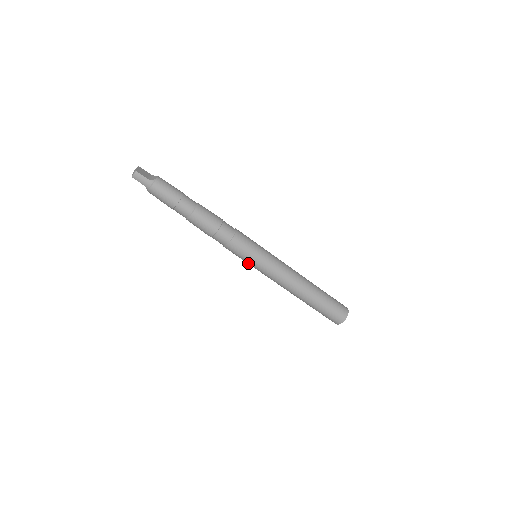
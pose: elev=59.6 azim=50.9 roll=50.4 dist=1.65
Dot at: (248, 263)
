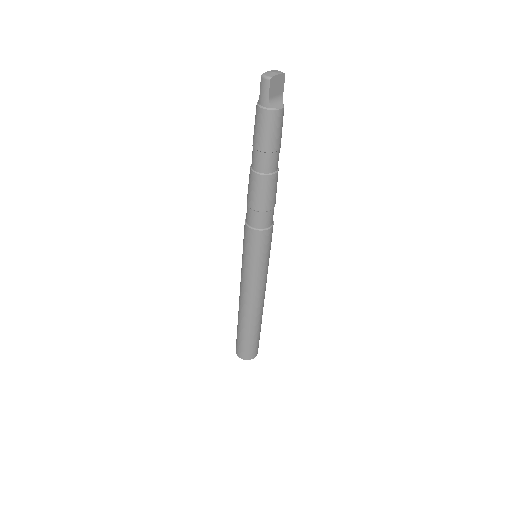
Dot at: occluded
